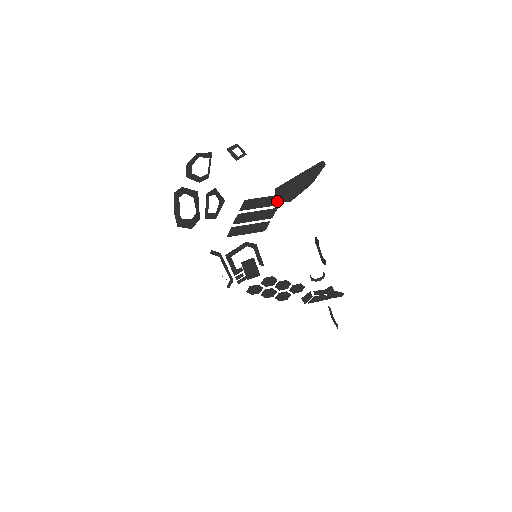
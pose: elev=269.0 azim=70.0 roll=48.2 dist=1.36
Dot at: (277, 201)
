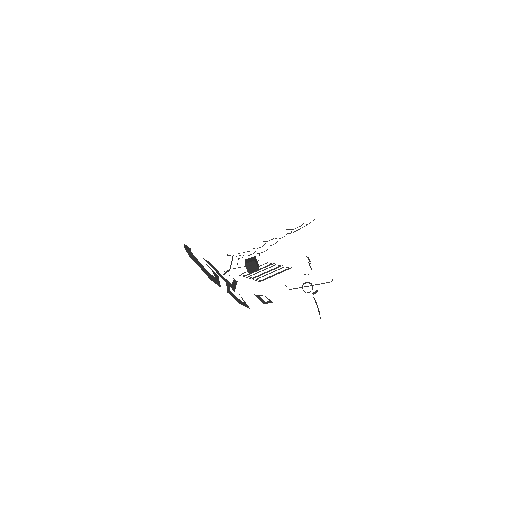
Dot at: occluded
